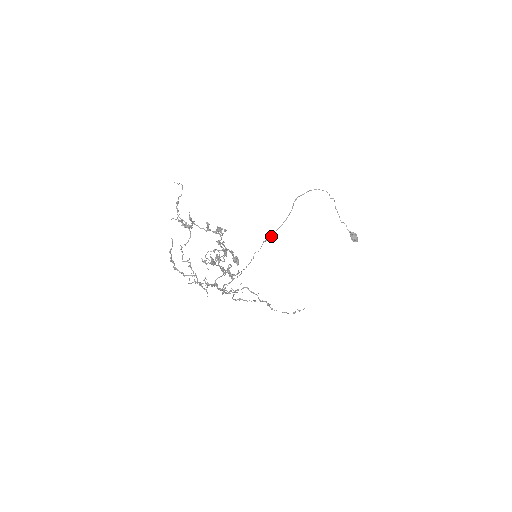
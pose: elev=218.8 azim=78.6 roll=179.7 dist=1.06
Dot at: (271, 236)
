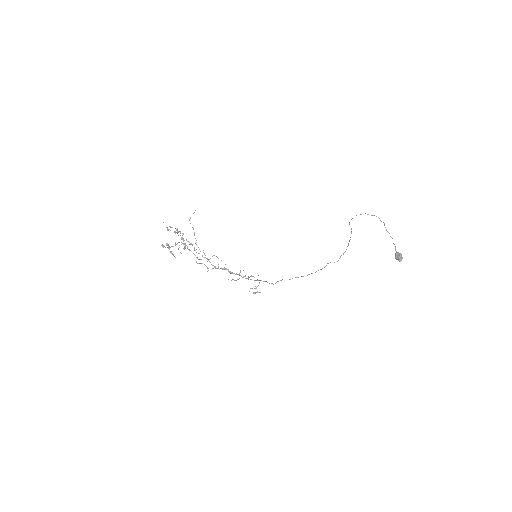
Dot at: occluded
